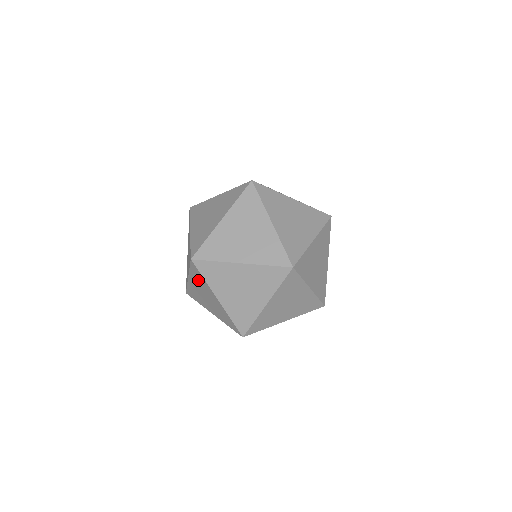
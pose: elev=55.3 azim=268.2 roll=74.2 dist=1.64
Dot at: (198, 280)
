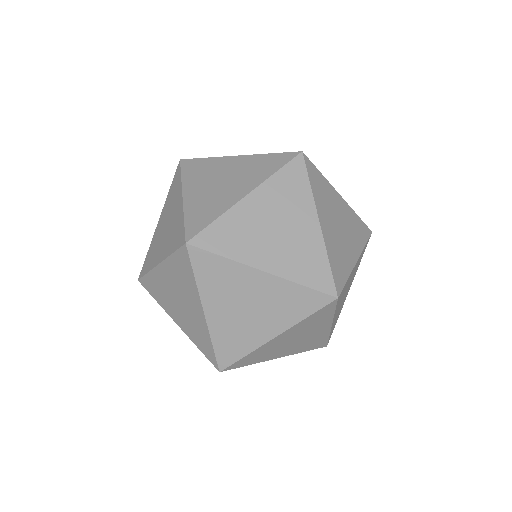
Dot at: (180, 274)
